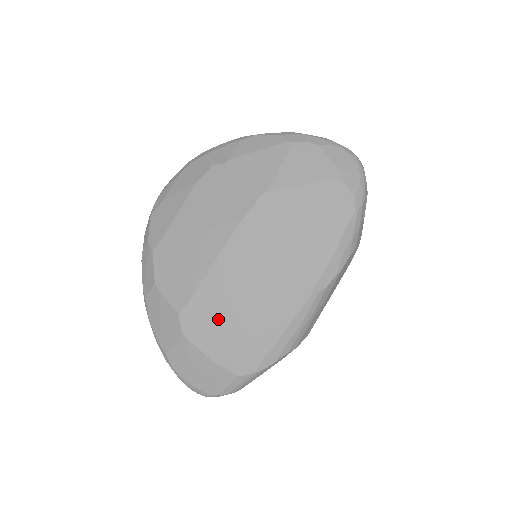
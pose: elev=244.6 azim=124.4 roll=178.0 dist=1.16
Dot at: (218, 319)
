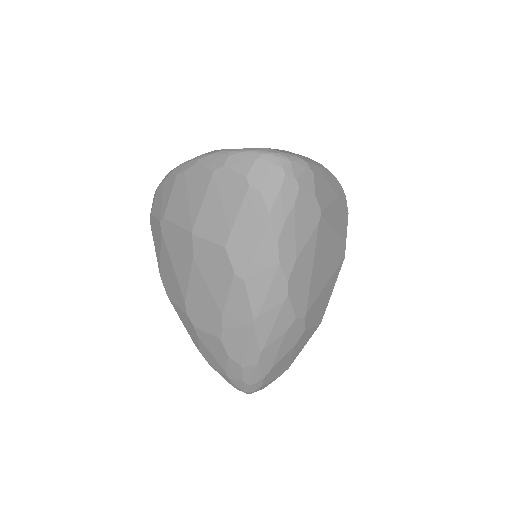
Dot at: occluded
